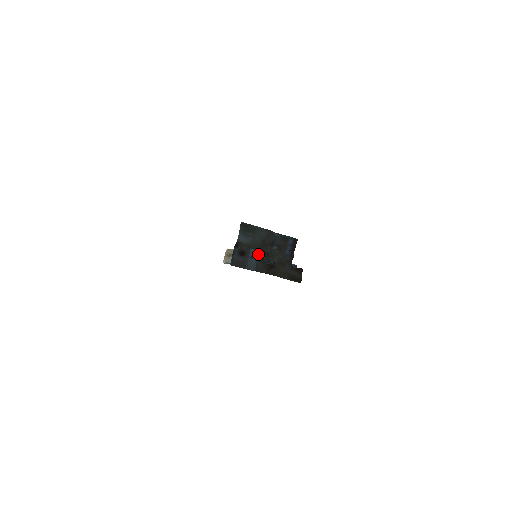
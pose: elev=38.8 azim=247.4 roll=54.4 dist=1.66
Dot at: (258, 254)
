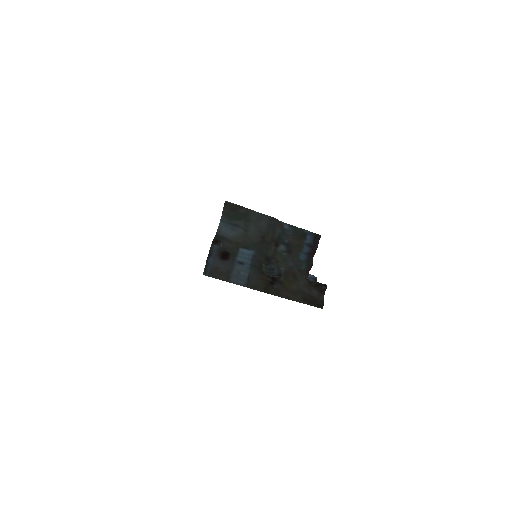
Dot at: (252, 258)
